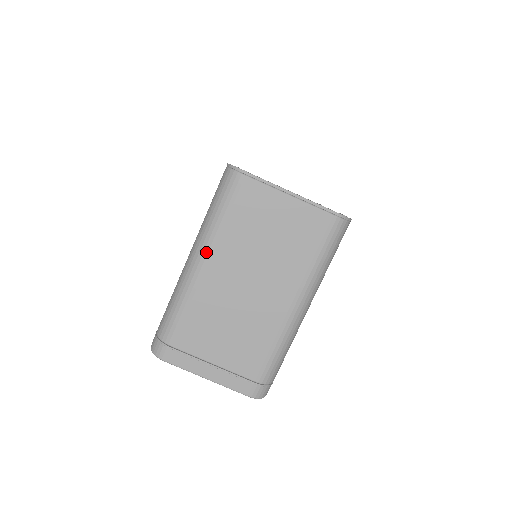
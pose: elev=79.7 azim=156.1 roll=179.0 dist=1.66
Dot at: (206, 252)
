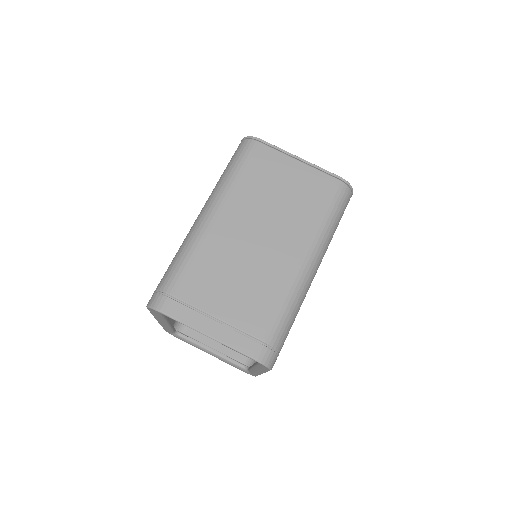
Dot at: (219, 203)
